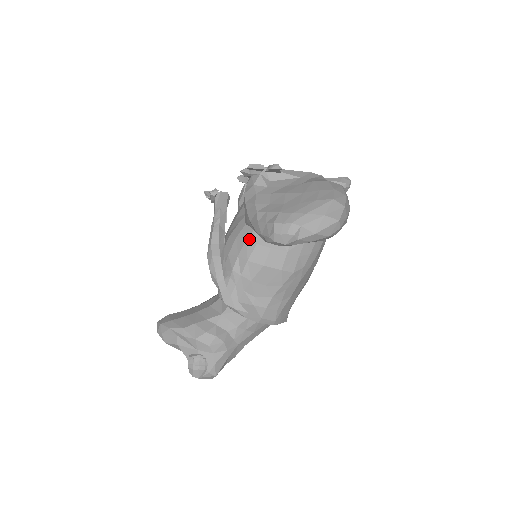
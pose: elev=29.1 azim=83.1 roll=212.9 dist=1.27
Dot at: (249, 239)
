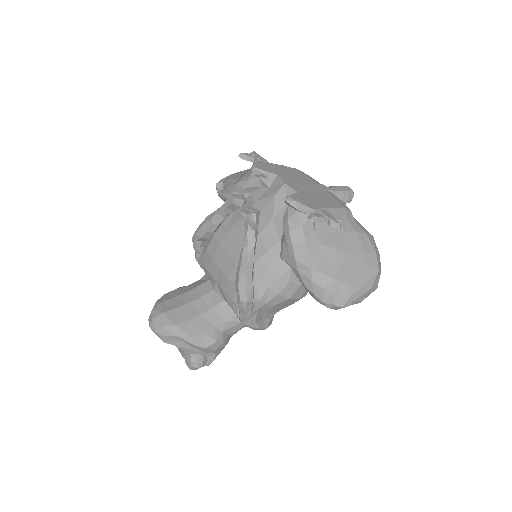
Dot at: (284, 276)
